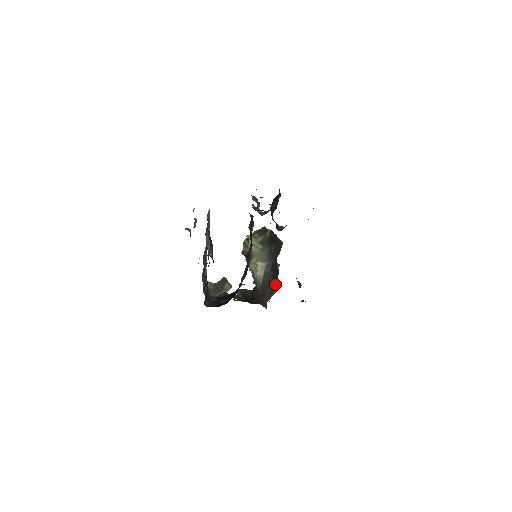
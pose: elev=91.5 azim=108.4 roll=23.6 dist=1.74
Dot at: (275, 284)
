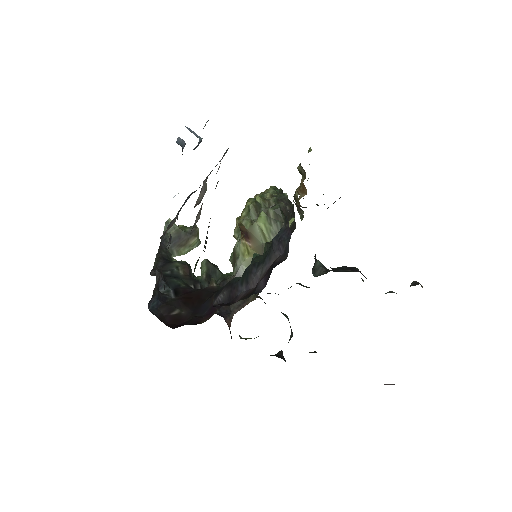
Dot at: occluded
